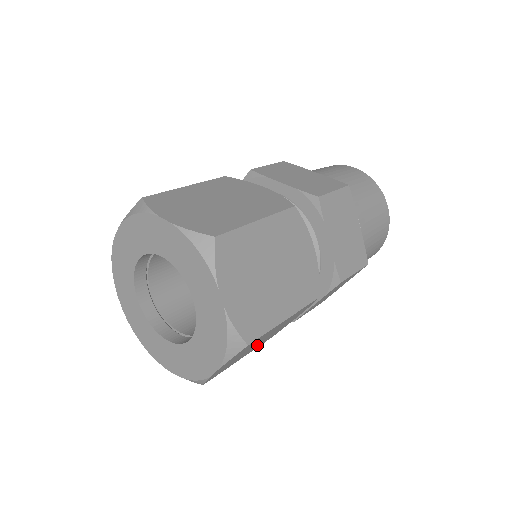
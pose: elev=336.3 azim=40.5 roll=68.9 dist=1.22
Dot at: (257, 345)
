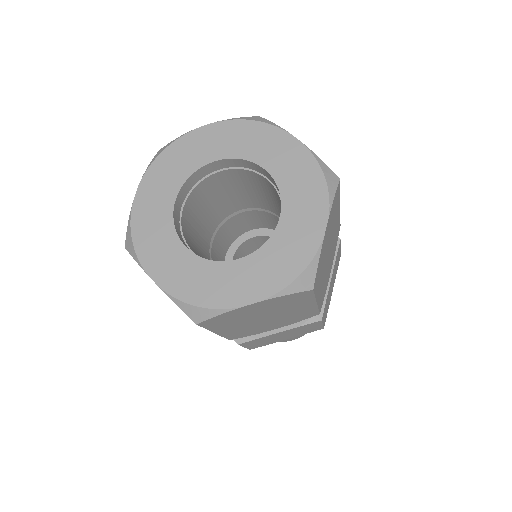
Dot at: (245, 326)
